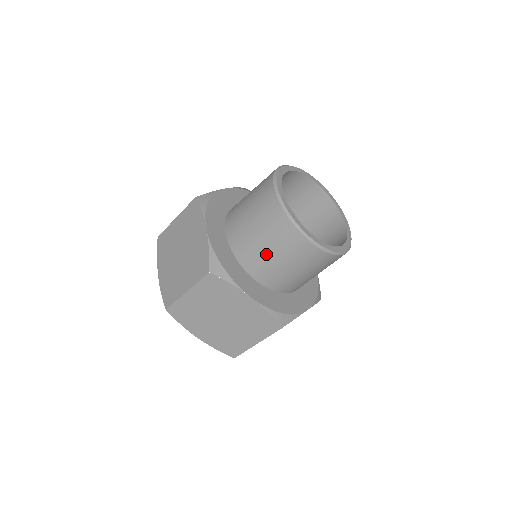
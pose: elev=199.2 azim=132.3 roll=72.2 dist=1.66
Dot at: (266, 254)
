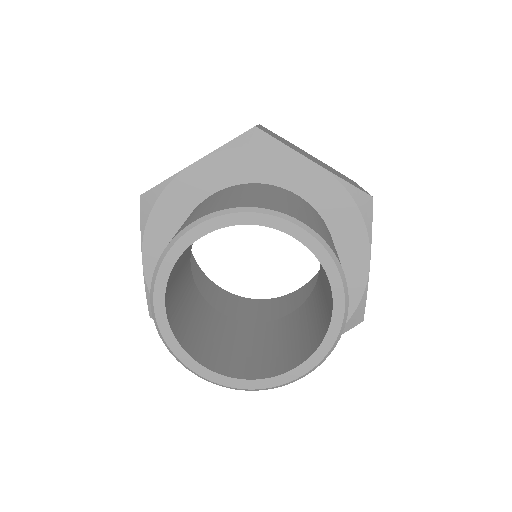
Dot at: occluded
